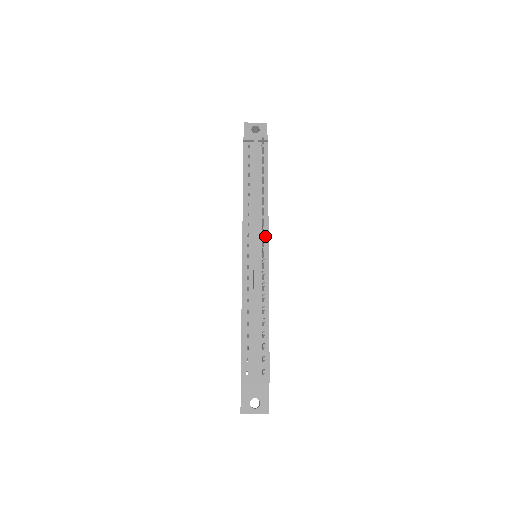
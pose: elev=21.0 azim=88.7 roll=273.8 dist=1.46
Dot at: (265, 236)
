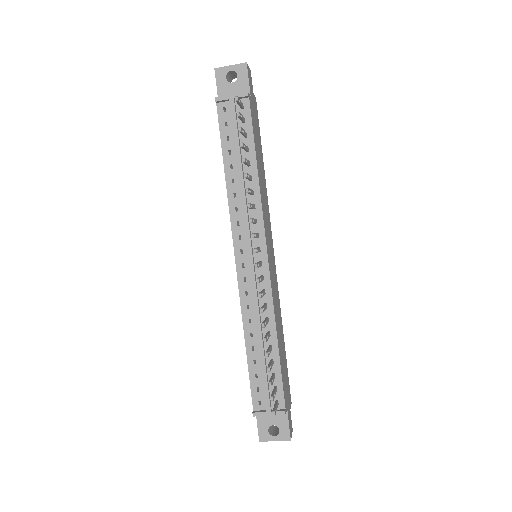
Dot at: (261, 236)
